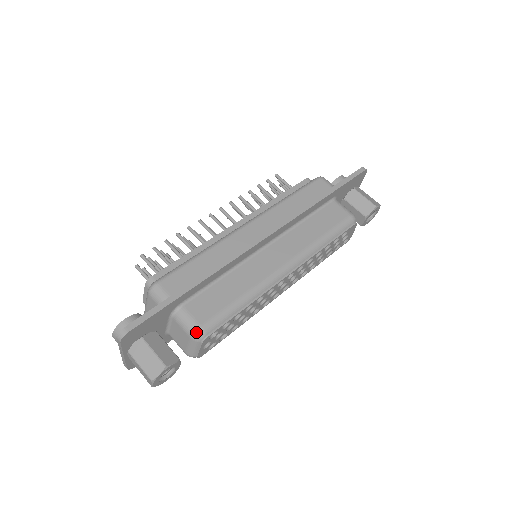
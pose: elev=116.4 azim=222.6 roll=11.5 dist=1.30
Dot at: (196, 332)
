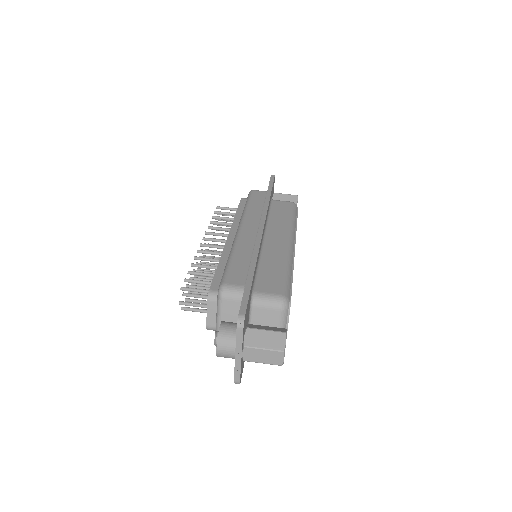
Dot at: (282, 301)
